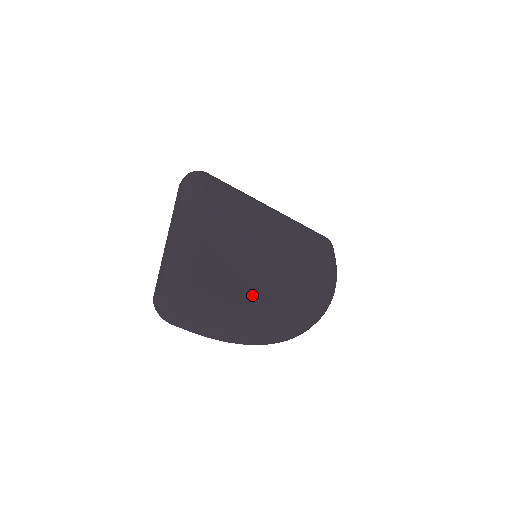
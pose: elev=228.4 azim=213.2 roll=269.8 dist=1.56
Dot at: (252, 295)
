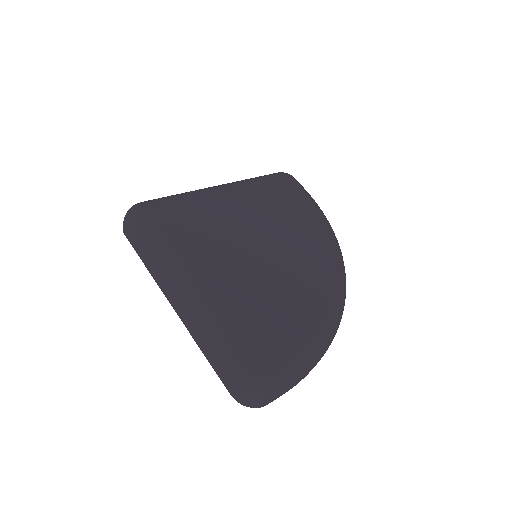
Dot at: (302, 314)
